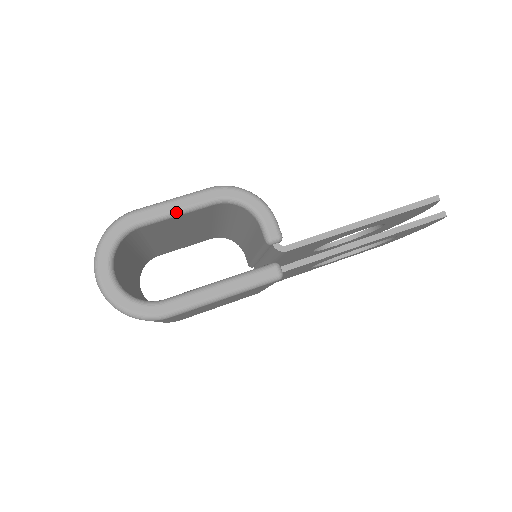
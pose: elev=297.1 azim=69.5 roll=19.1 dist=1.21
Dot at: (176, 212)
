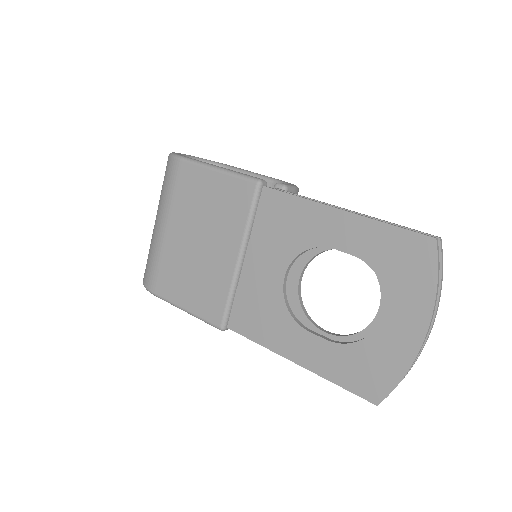
Dot at: (250, 172)
